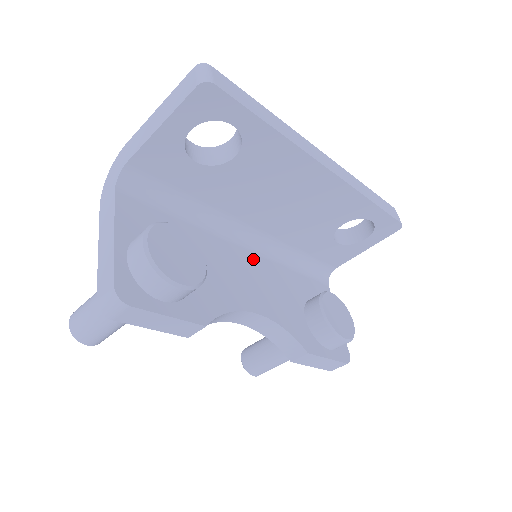
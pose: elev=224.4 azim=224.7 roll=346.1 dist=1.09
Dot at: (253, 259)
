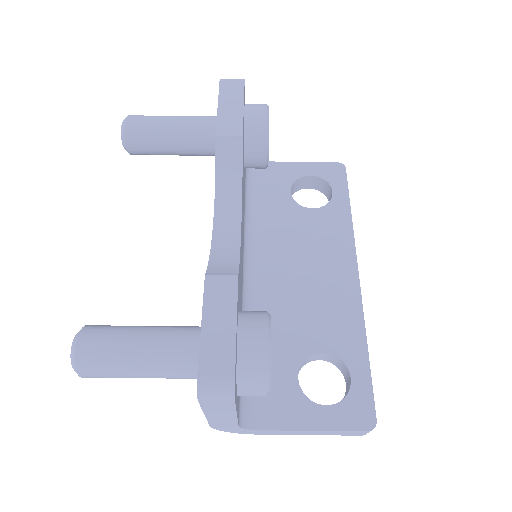
Dot at: occluded
